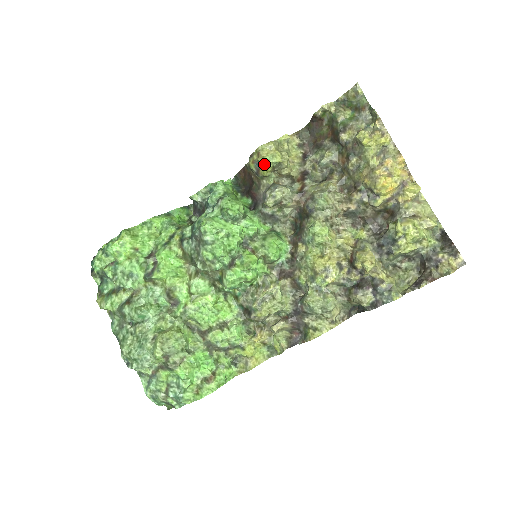
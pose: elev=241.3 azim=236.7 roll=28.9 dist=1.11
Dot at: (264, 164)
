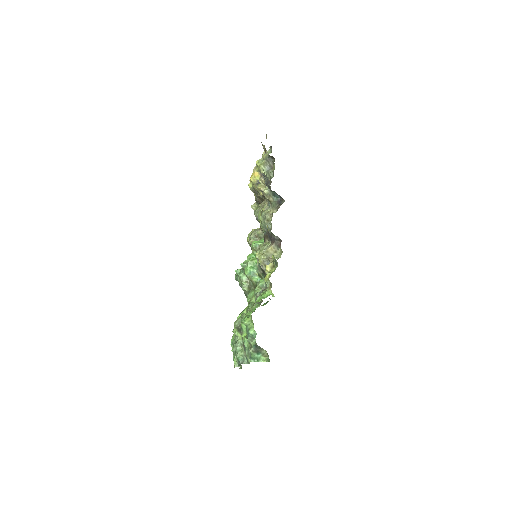
Dot at: (248, 241)
